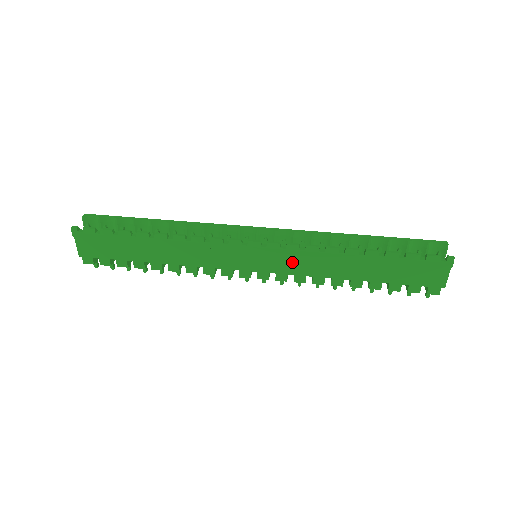
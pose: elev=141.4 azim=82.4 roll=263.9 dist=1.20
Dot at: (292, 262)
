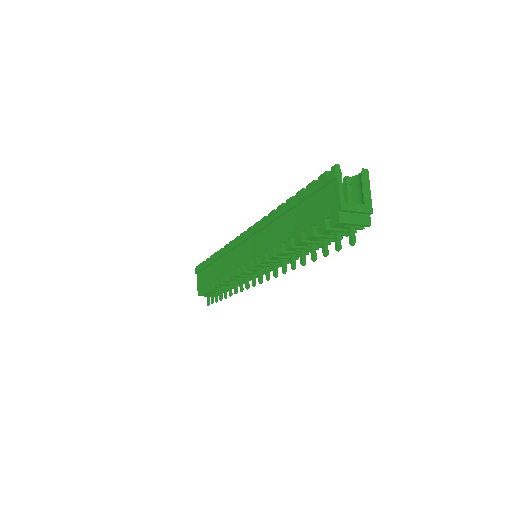
Dot at: (258, 242)
